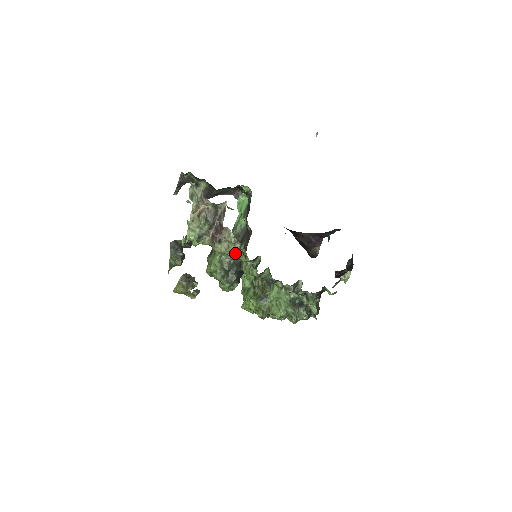
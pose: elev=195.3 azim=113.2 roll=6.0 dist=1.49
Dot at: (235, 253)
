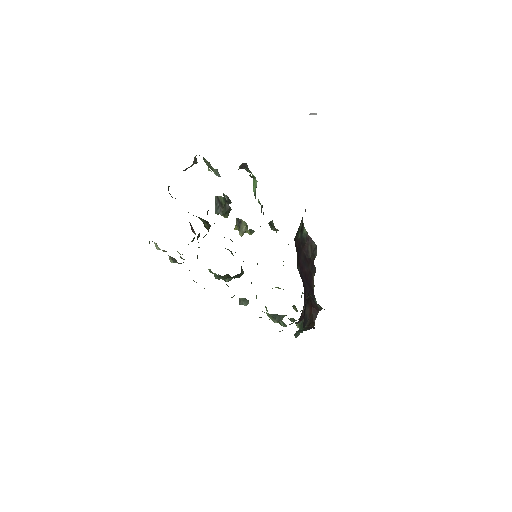
Dot at: occluded
